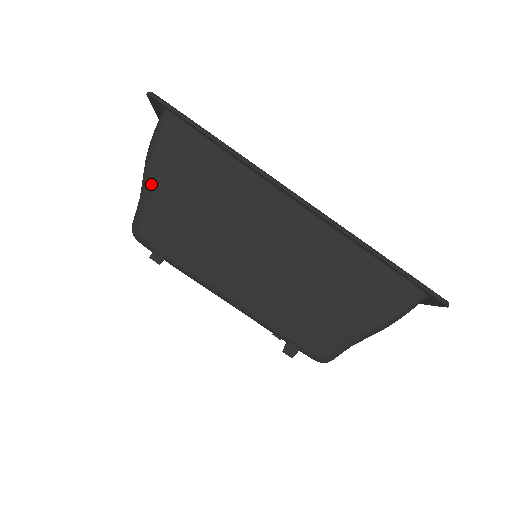
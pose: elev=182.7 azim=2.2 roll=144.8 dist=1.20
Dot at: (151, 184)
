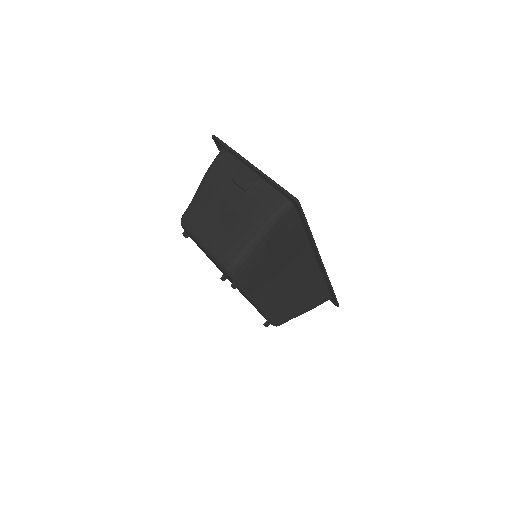
Dot at: (258, 247)
